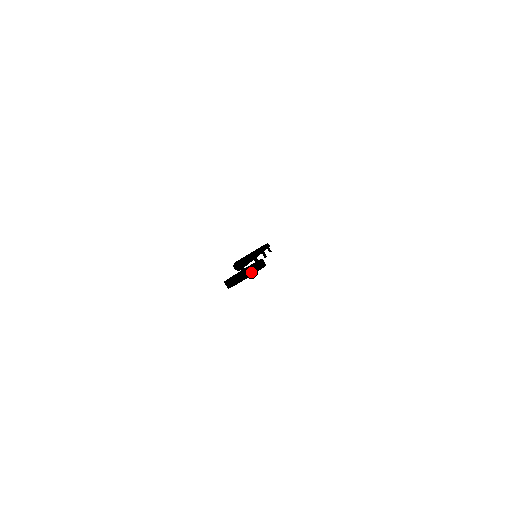
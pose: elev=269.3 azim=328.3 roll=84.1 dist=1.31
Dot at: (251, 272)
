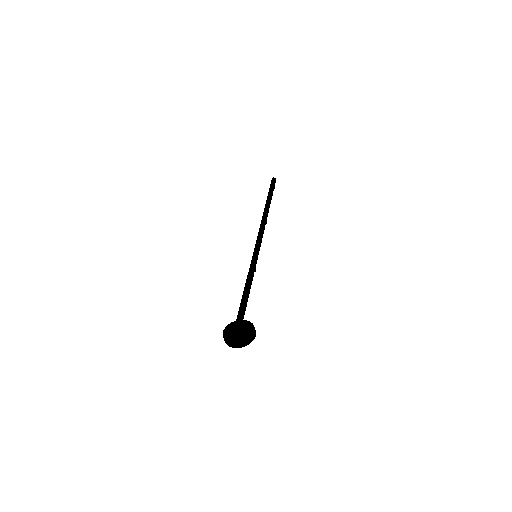
Dot at: (243, 345)
